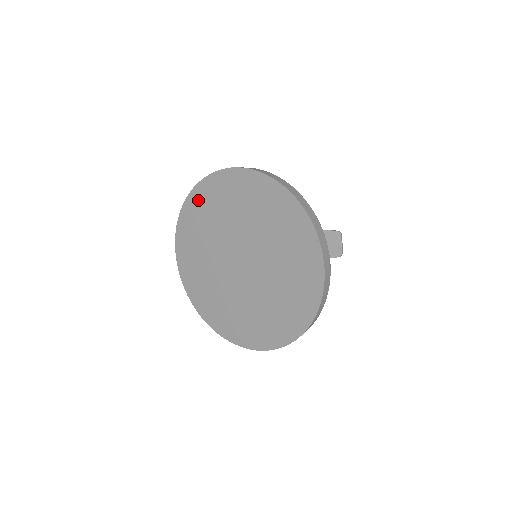
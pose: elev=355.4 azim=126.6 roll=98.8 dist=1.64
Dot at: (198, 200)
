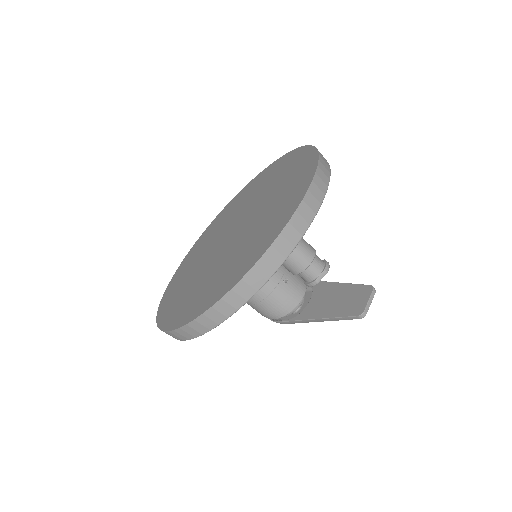
Dot at: (239, 196)
